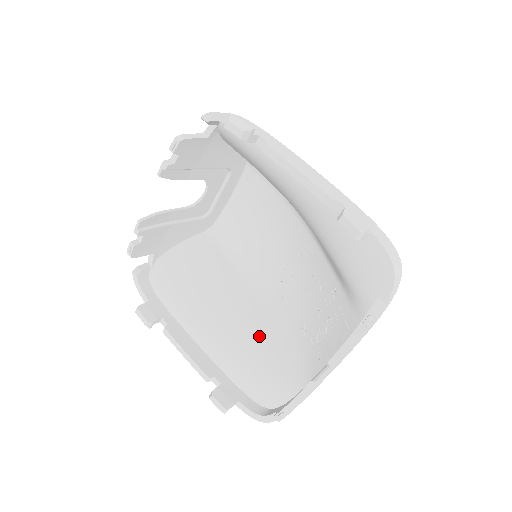
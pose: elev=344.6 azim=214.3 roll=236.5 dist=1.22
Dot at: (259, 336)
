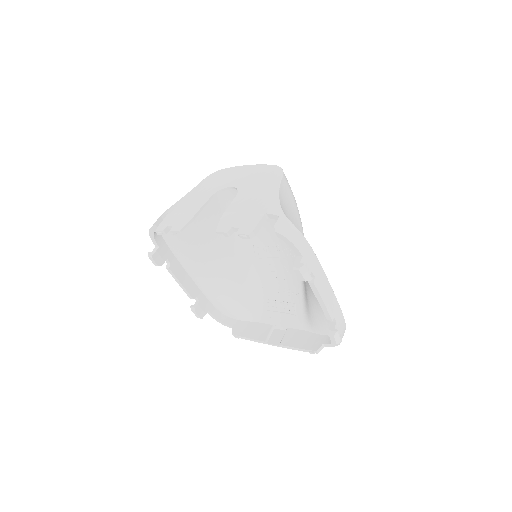
Dot at: (234, 283)
